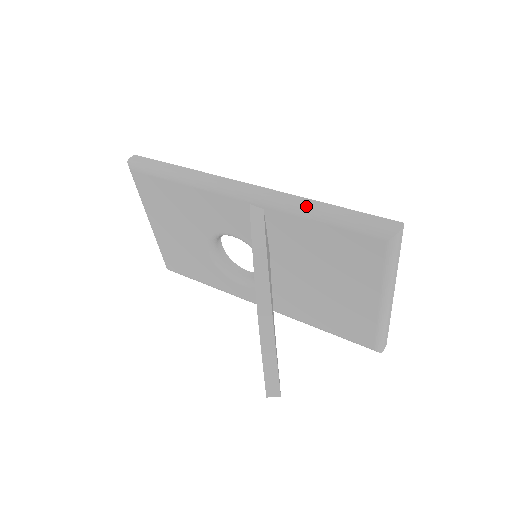
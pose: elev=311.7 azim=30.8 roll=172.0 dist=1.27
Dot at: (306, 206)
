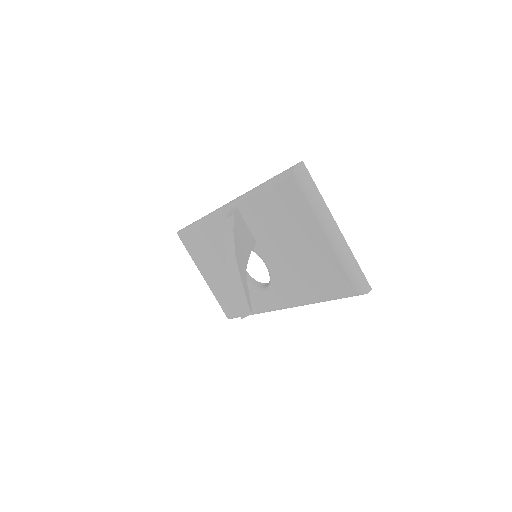
Dot at: (254, 188)
